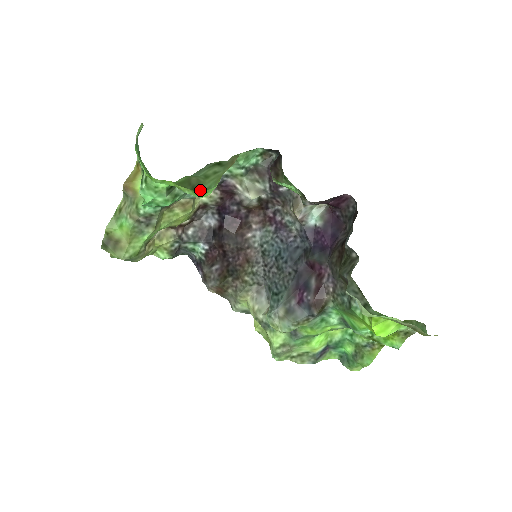
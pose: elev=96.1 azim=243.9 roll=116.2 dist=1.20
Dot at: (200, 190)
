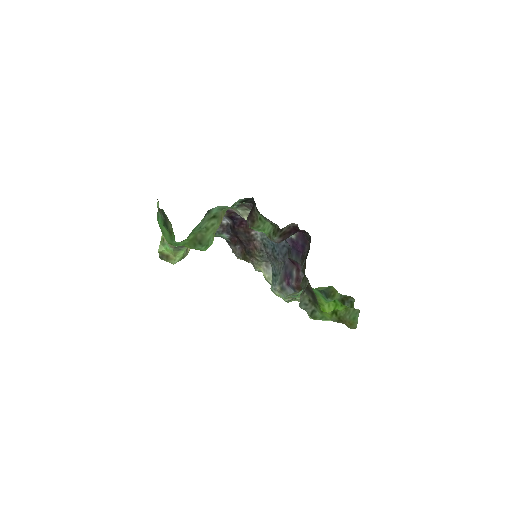
Dot at: (204, 241)
